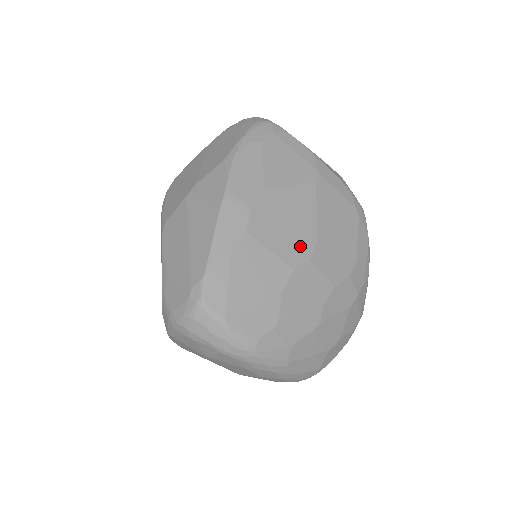
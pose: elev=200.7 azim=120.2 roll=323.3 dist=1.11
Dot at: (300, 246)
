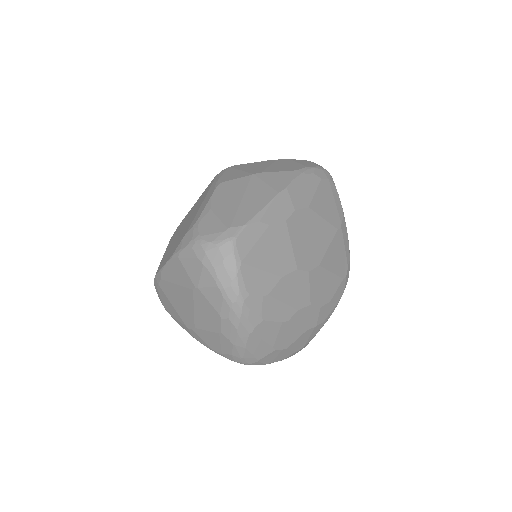
Dot at: (309, 259)
